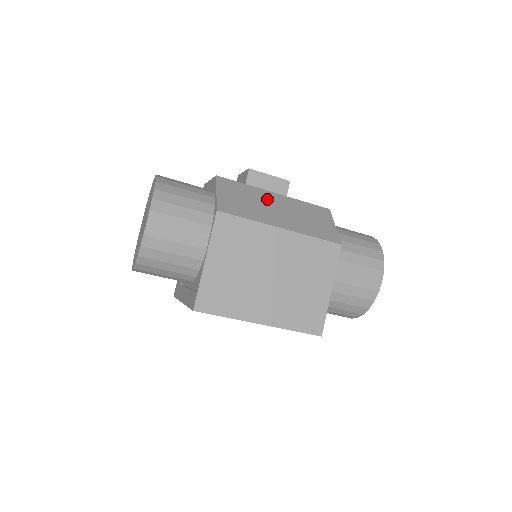
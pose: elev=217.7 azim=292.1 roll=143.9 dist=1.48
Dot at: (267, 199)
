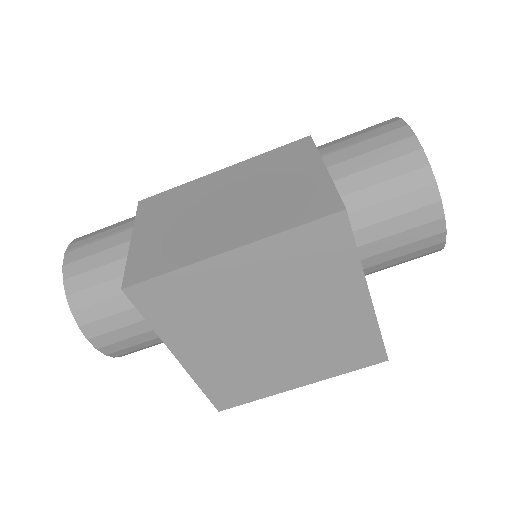
Dot at: occluded
